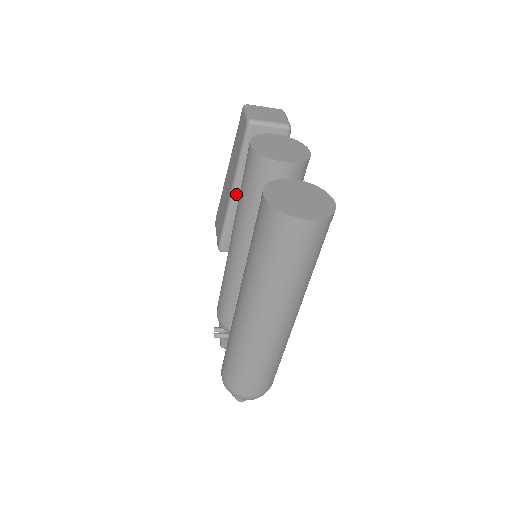
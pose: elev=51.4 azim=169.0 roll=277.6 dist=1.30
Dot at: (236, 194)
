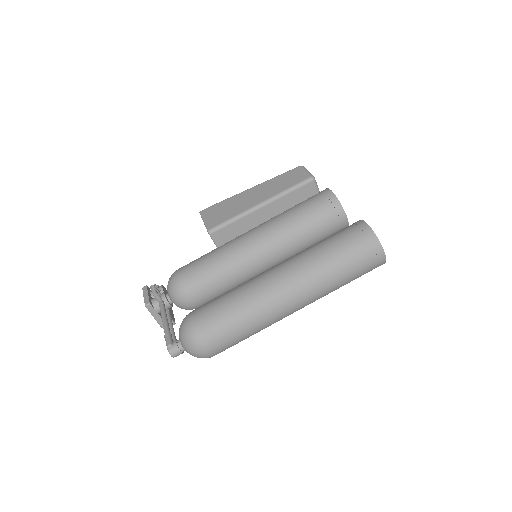
Dot at: (262, 208)
